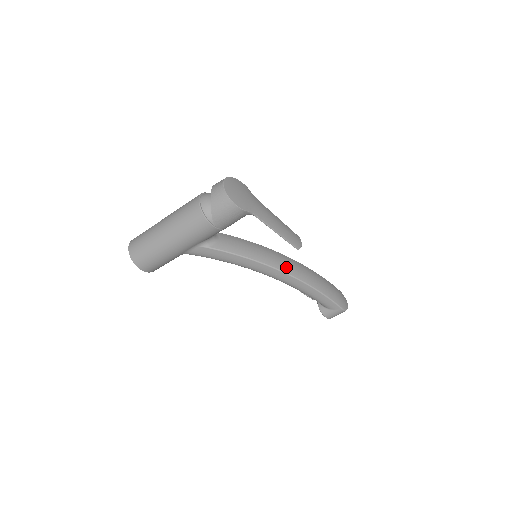
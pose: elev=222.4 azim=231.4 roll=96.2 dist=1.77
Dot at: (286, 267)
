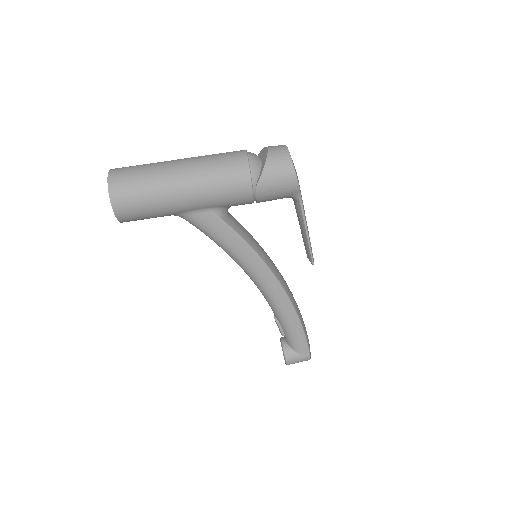
Dot at: (283, 282)
